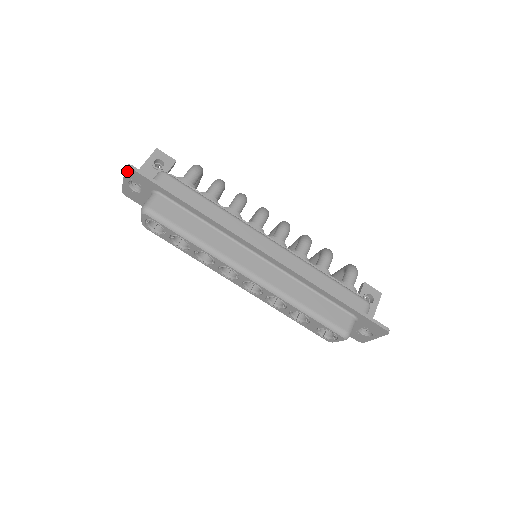
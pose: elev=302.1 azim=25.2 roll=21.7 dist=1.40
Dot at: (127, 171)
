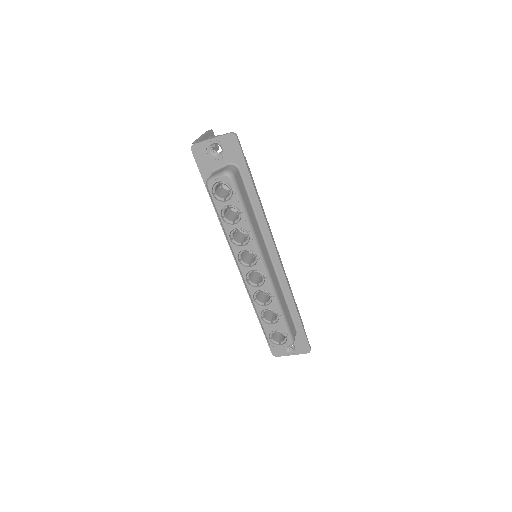
Dot at: (228, 136)
